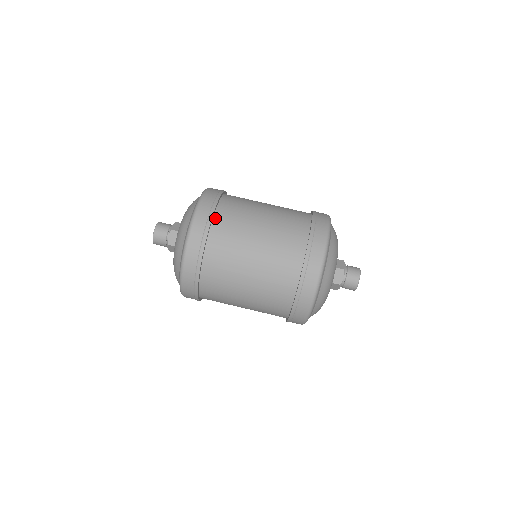
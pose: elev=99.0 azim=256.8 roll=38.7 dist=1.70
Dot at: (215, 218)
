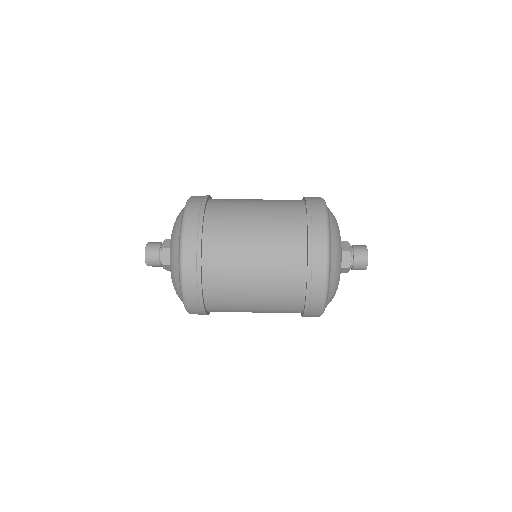
Dot at: occluded
